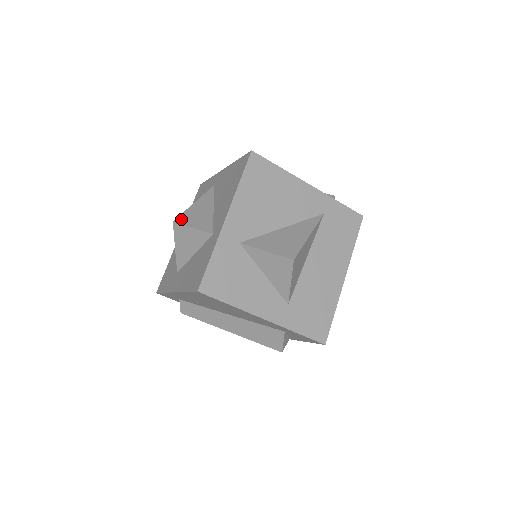
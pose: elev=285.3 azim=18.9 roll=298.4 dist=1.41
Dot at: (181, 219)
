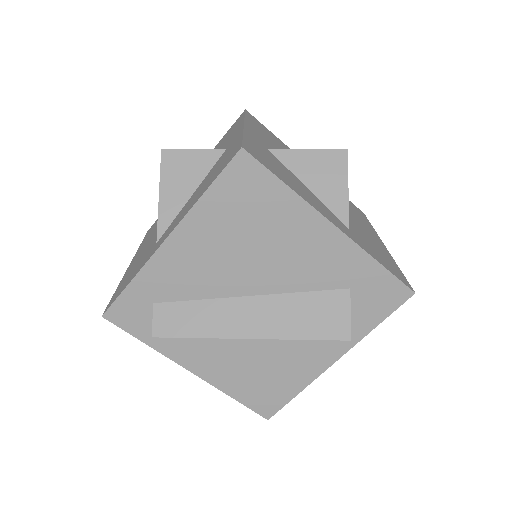
Dot at: occluded
